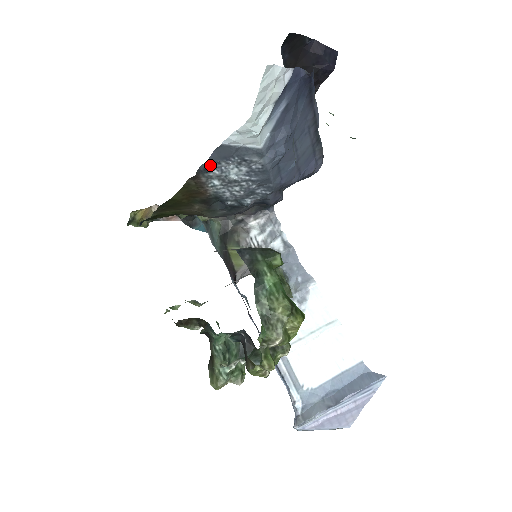
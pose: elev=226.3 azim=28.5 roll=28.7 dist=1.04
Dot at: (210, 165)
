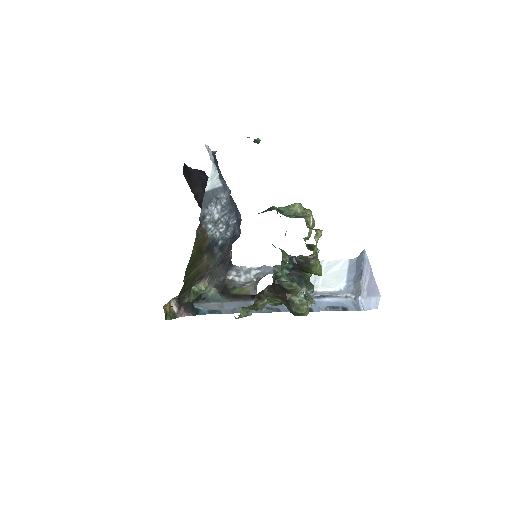
Dot at: (204, 211)
